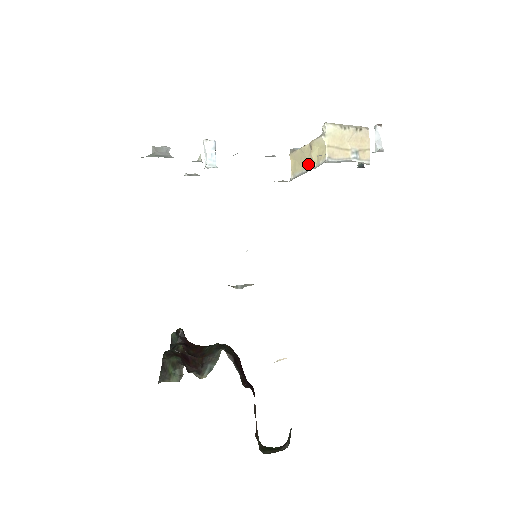
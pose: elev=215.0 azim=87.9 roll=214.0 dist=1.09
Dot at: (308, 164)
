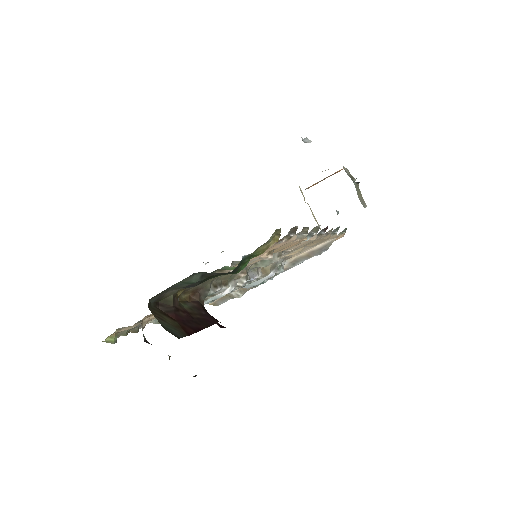
Dot at: occluded
